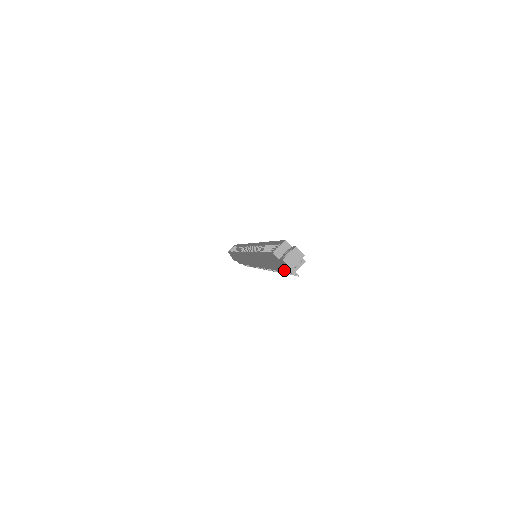
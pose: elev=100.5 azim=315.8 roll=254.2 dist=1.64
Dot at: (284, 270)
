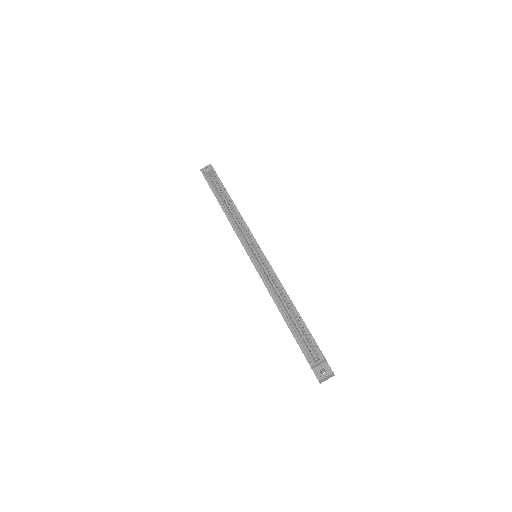
Dot at: occluded
